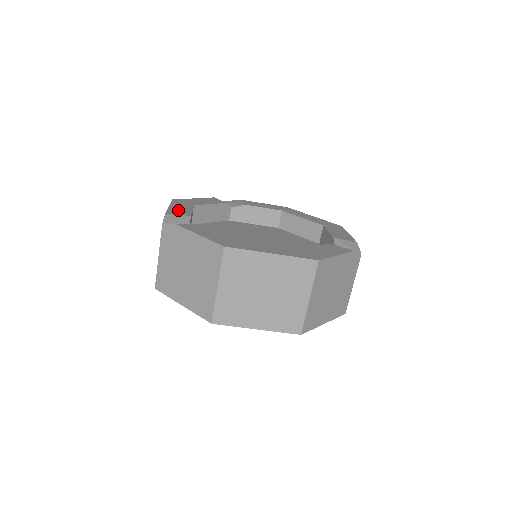
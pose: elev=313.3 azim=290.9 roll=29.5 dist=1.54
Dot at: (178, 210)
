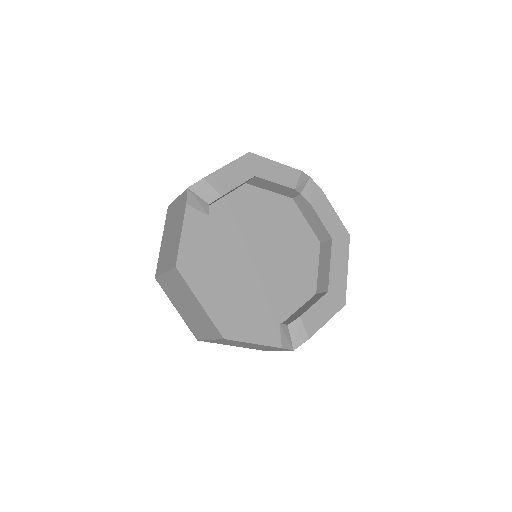
Dot at: (224, 178)
